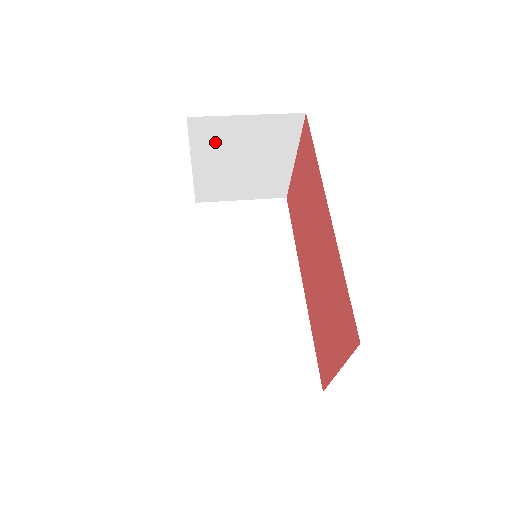
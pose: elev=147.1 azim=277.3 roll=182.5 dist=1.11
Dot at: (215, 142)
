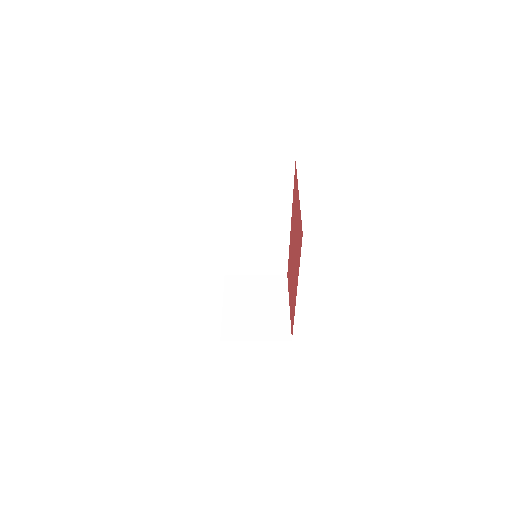
Dot at: occluded
